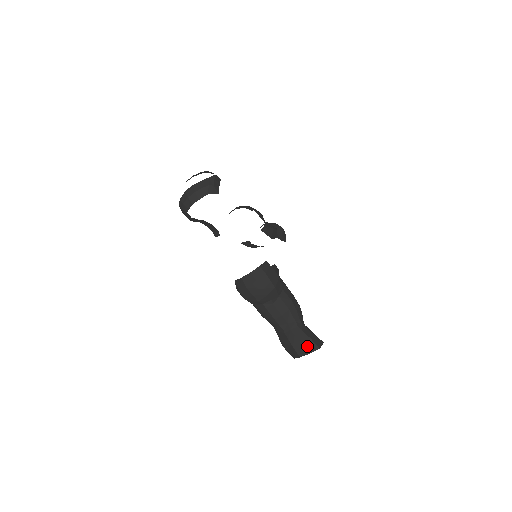
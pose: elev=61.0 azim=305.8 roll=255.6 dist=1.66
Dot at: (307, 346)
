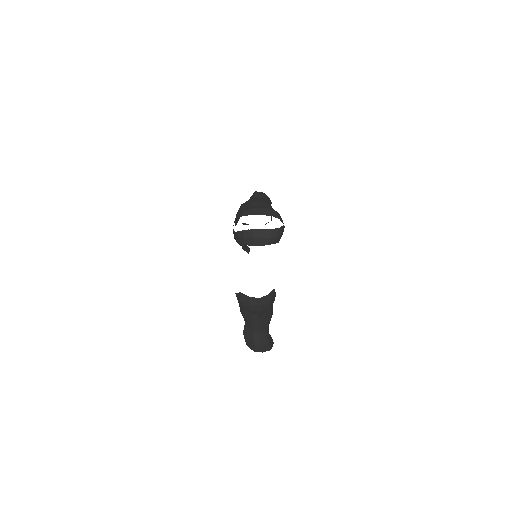
Dot at: (264, 347)
